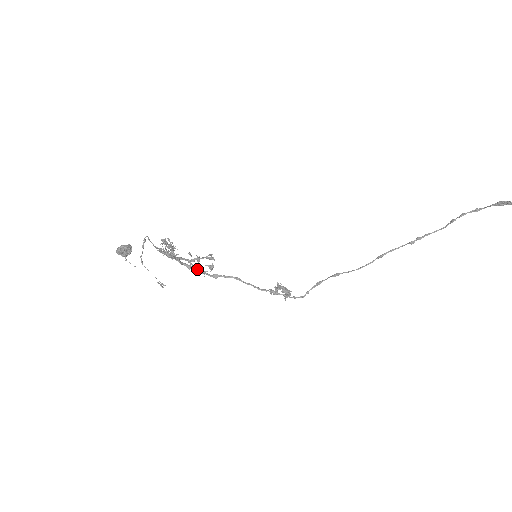
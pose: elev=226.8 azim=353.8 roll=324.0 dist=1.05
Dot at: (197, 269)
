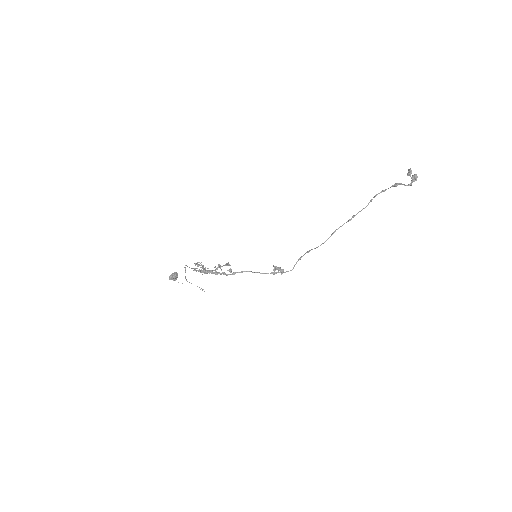
Dot at: (221, 273)
